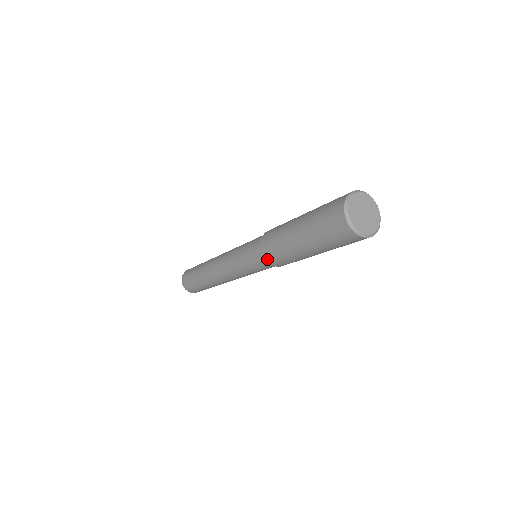
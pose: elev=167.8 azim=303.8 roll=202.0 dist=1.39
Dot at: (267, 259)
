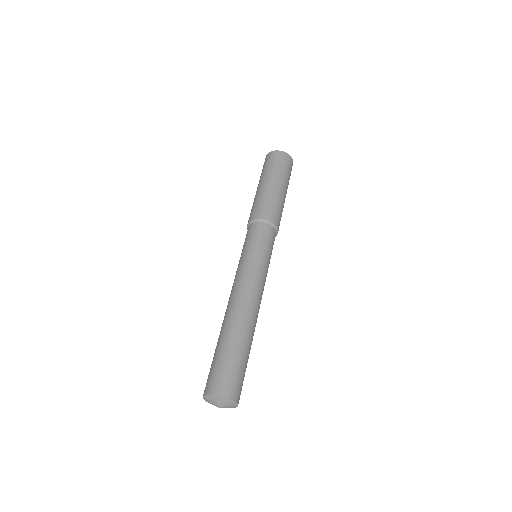
Dot at: (271, 220)
